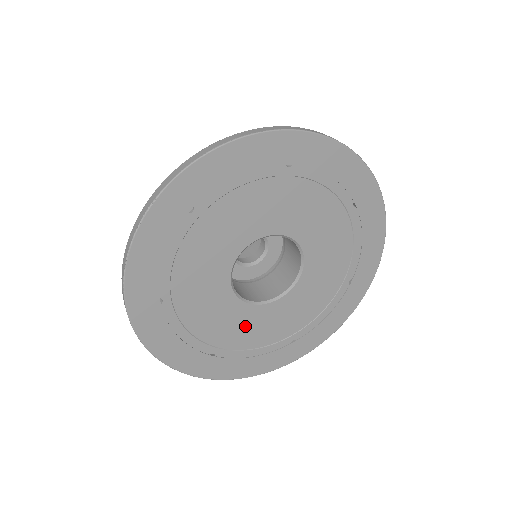
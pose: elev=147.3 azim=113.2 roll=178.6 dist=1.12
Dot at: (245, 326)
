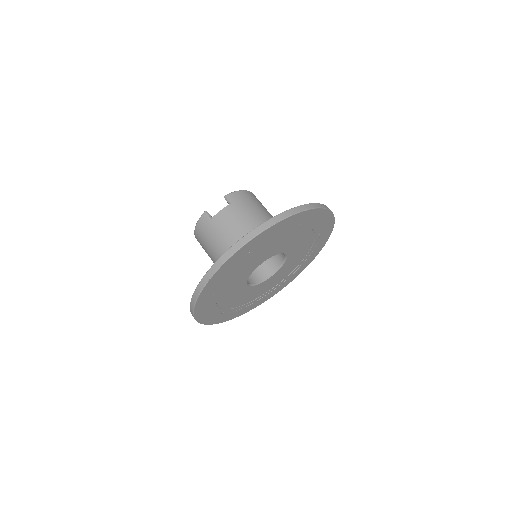
Dot at: (233, 290)
